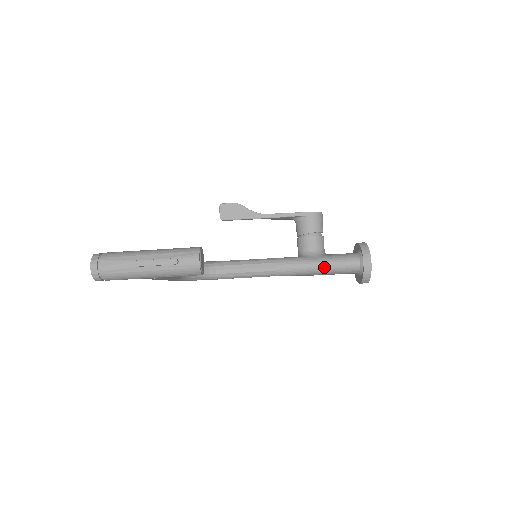
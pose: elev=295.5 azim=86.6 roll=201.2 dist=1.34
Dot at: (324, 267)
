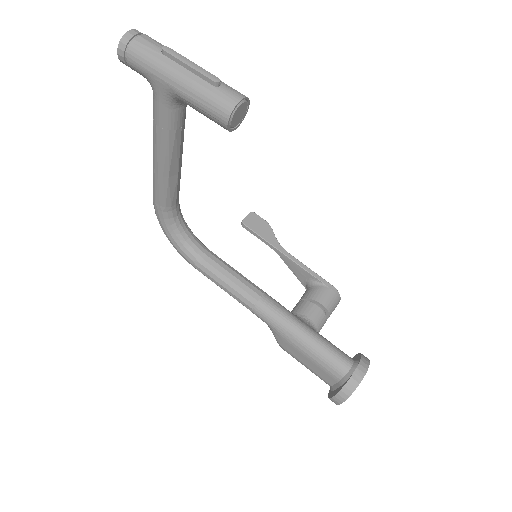
Dot at: (310, 339)
